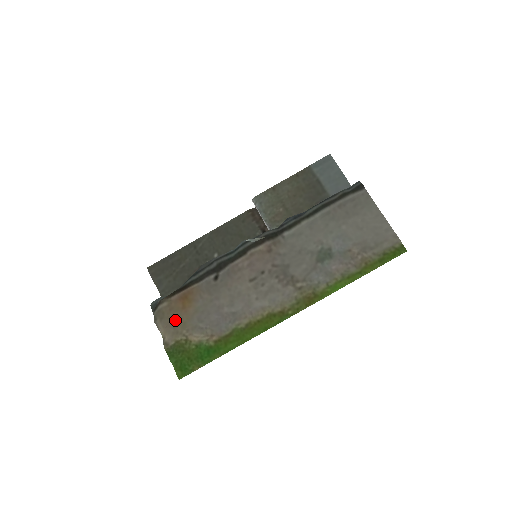
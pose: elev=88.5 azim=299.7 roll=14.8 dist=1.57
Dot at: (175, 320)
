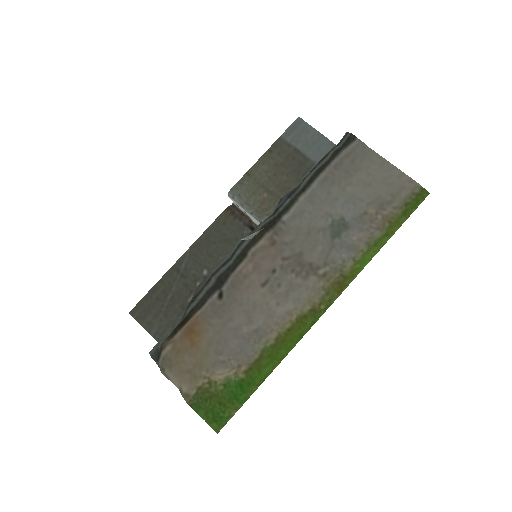
Dot at: (187, 363)
